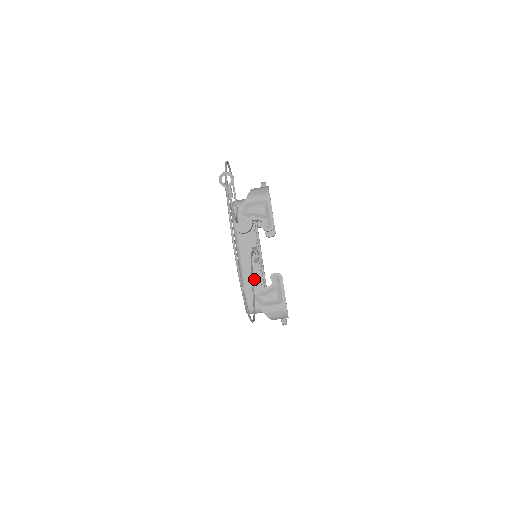
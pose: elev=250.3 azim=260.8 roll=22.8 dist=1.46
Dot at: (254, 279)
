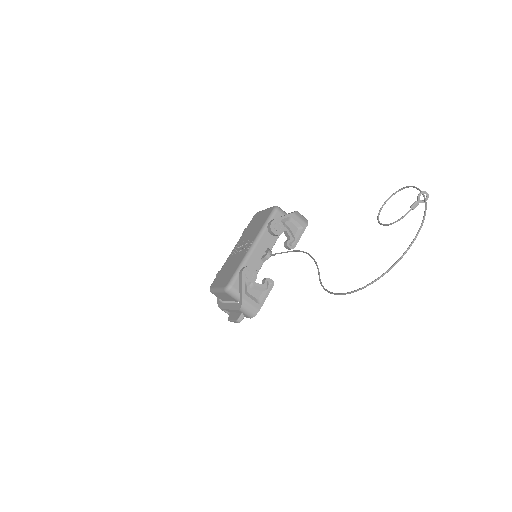
Dot at: (255, 270)
